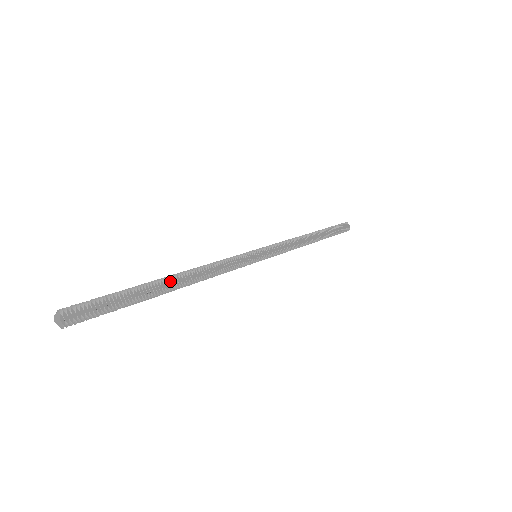
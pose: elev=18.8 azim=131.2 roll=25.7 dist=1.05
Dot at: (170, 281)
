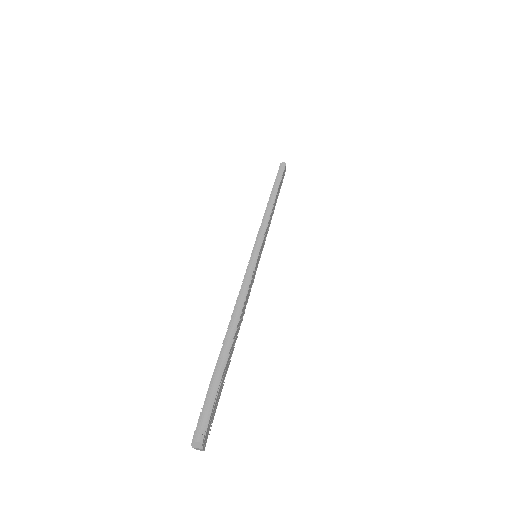
Dot at: (234, 340)
